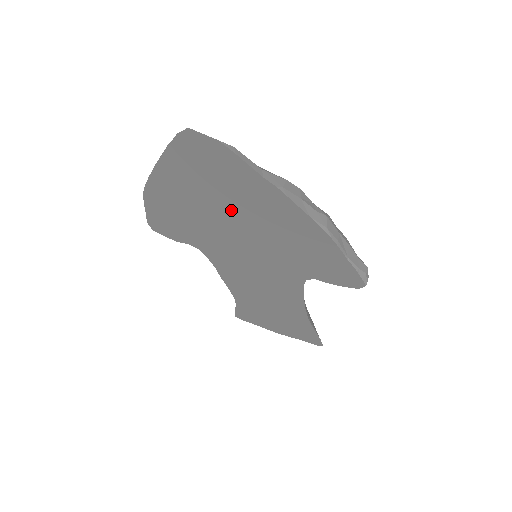
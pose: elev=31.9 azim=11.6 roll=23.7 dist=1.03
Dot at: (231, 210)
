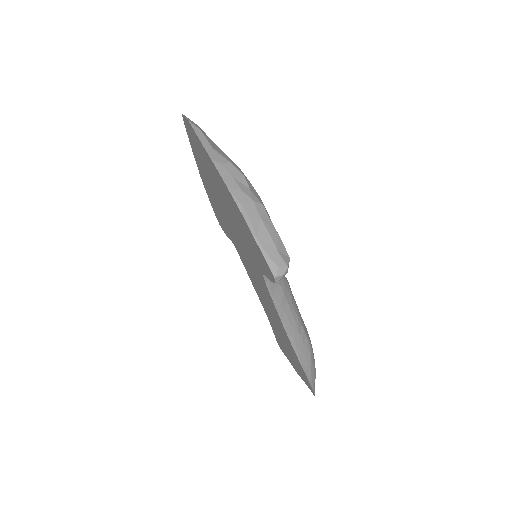
Dot at: (217, 191)
